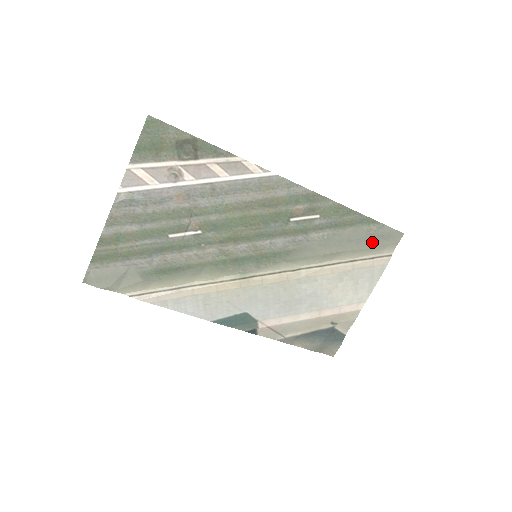
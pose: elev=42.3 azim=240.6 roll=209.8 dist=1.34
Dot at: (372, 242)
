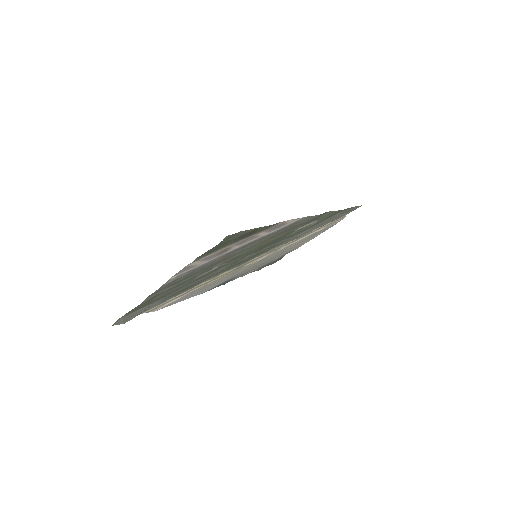
Dot at: (339, 217)
